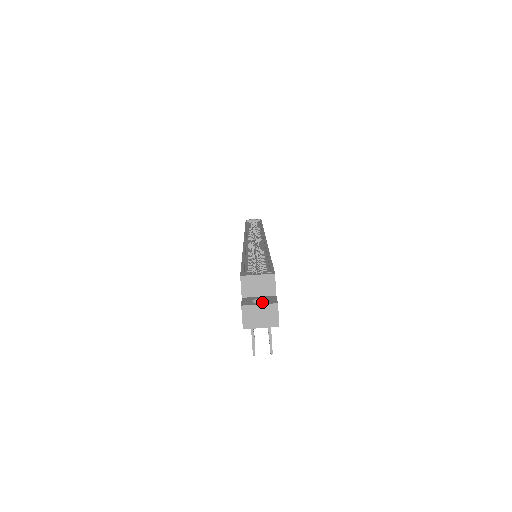
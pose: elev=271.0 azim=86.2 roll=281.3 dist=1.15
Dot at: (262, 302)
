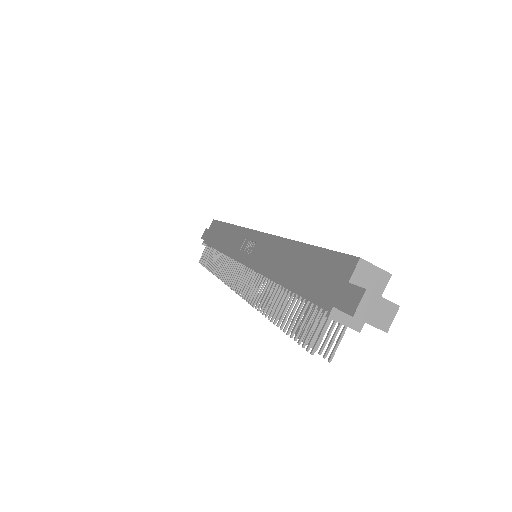
Dot at: occluded
